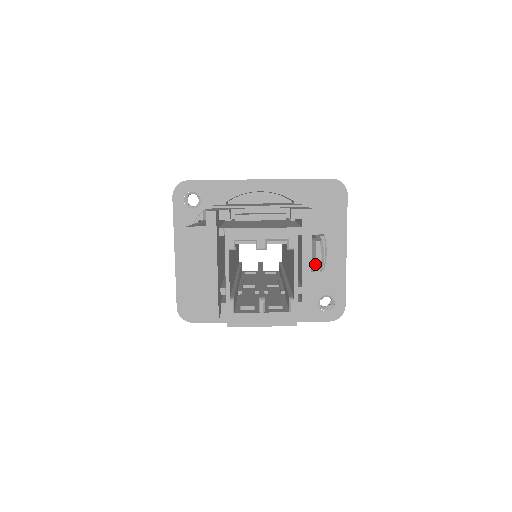
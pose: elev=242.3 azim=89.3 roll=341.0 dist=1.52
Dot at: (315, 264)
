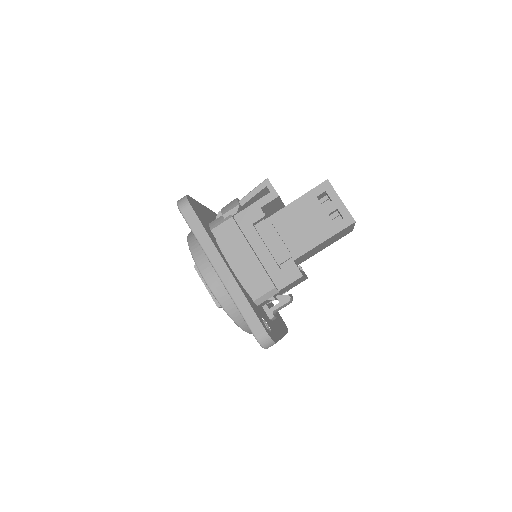
Dot at: (289, 294)
